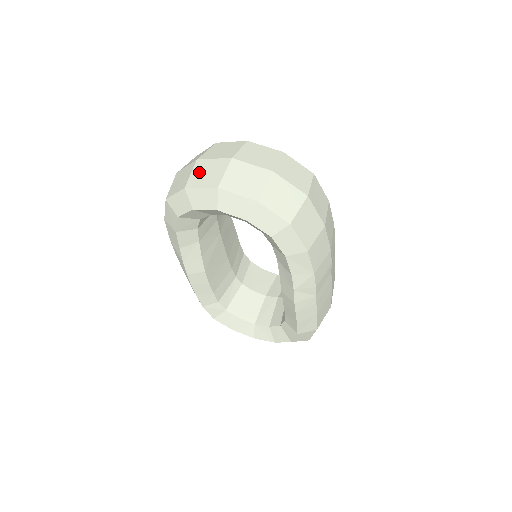
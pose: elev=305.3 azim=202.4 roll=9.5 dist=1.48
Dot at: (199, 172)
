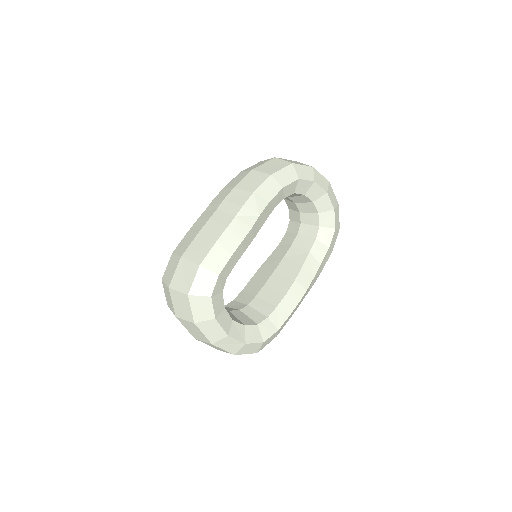
Dot at: occluded
